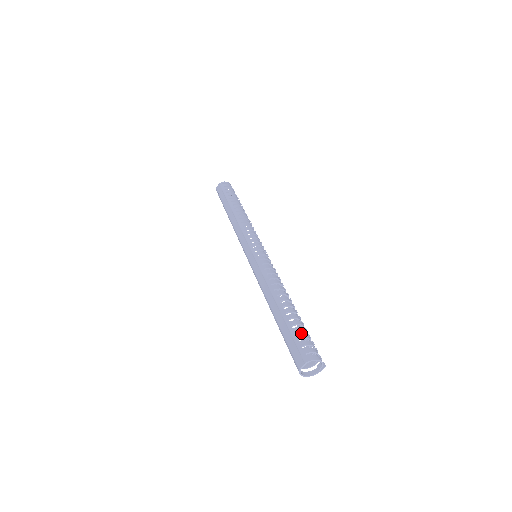
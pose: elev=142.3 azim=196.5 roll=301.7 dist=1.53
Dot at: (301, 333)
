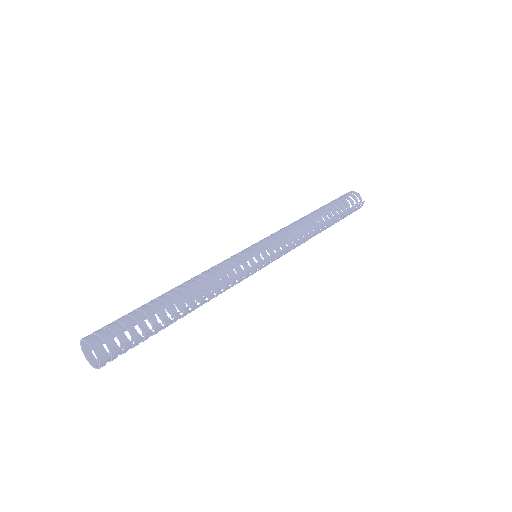
Dot at: (153, 327)
